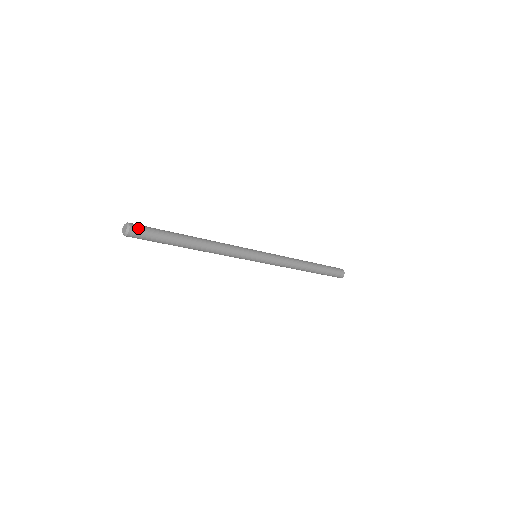
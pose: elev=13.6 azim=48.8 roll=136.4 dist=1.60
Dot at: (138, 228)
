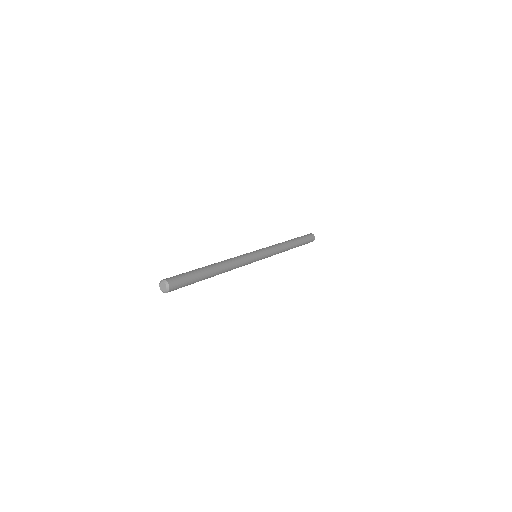
Dot at: (176, 286)
